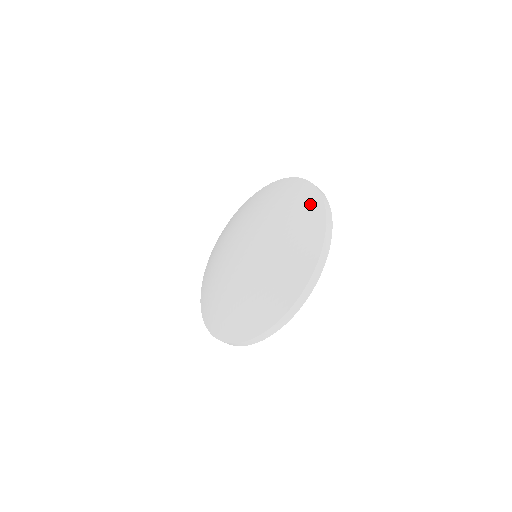
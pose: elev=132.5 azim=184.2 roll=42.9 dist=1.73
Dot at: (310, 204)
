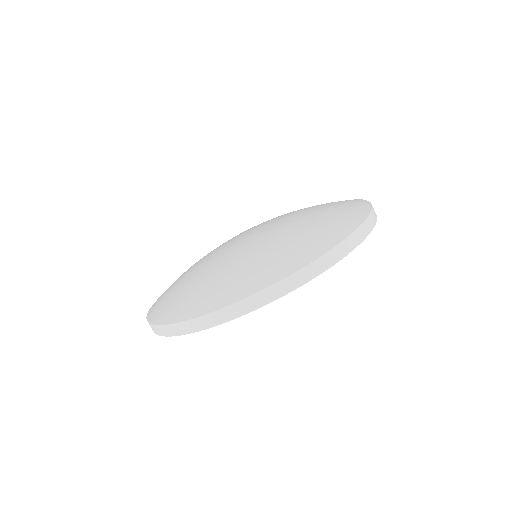
Dot at: (344, 220)
